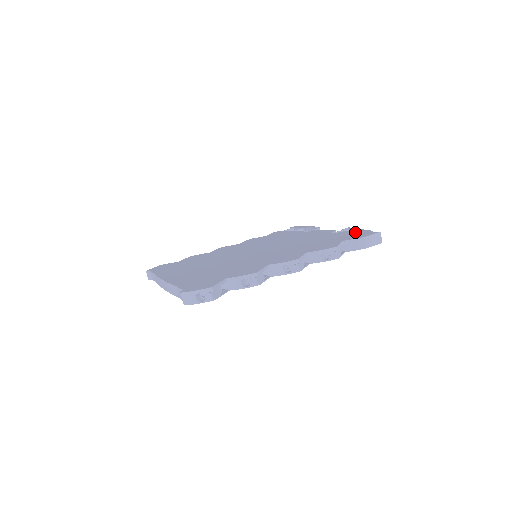
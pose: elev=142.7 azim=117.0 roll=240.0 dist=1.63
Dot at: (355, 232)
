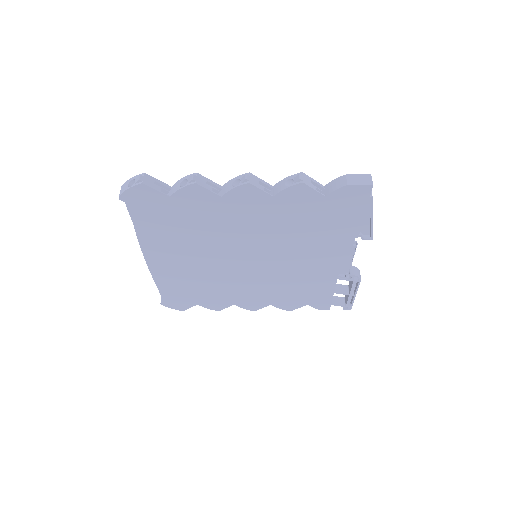
Dot at: occluded
